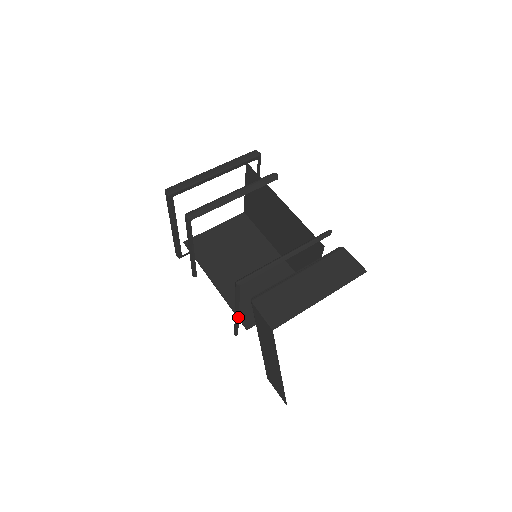
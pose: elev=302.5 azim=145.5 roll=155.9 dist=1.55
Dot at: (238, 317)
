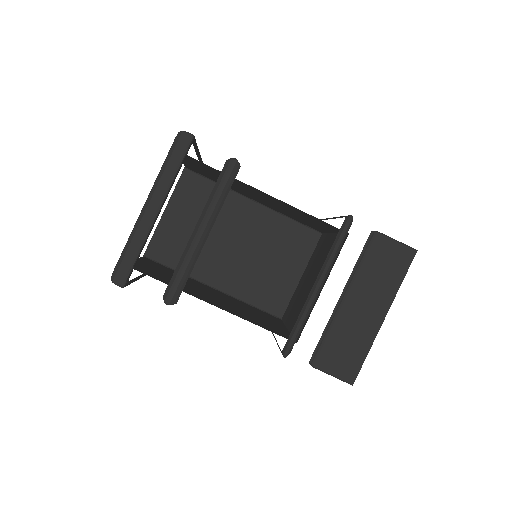
Dot at: occluded
